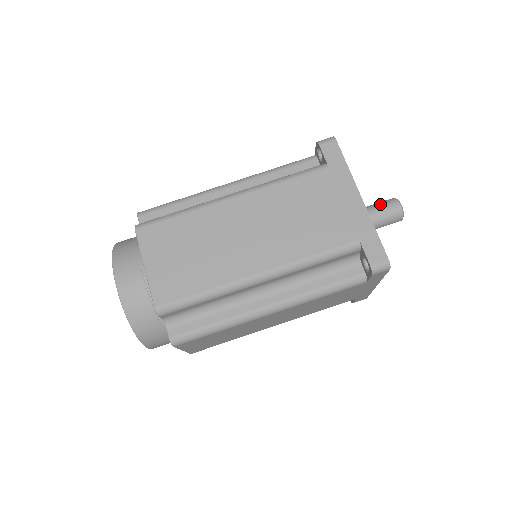
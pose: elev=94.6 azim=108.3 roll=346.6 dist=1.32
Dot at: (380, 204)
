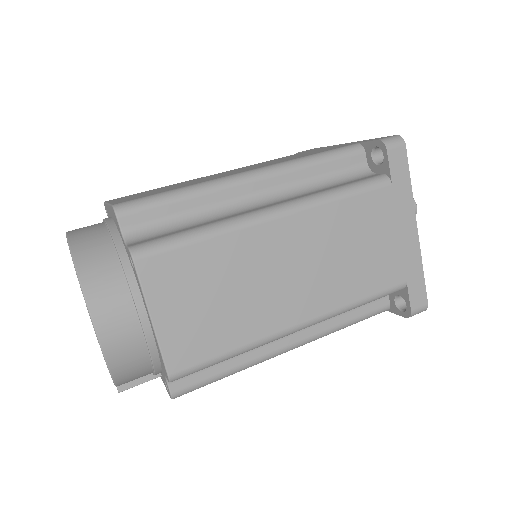
Dot at: occluded
